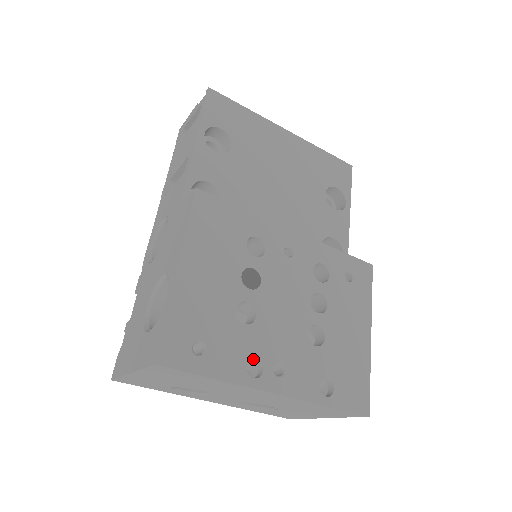
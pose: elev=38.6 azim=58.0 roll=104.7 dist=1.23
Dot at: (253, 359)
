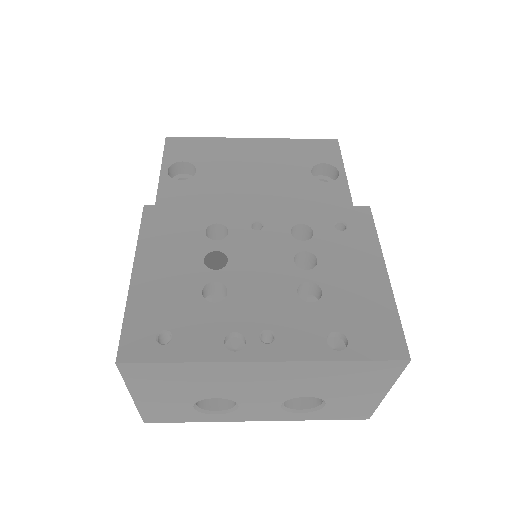
Dot at: (234, 334)
